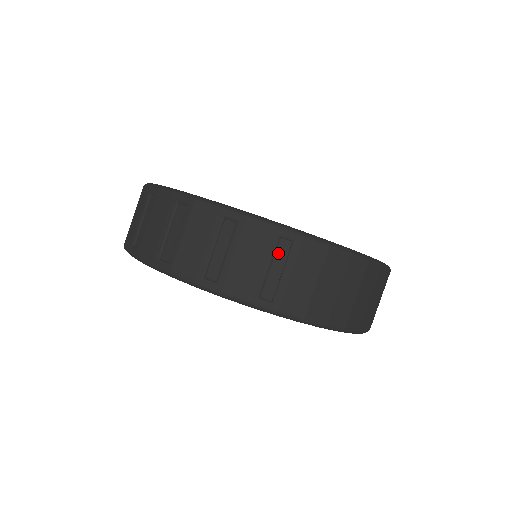
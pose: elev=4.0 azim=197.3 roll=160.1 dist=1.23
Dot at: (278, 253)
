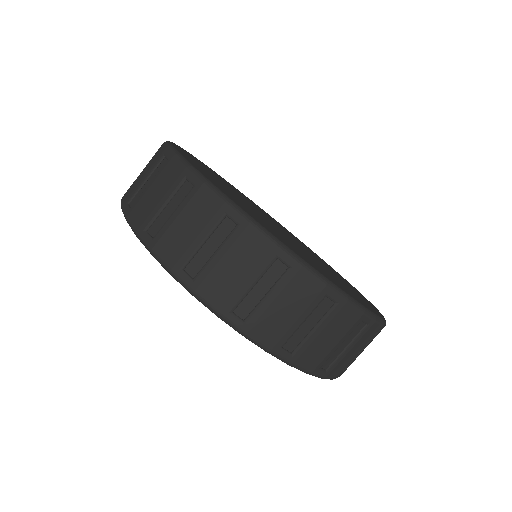
Dot at: occluded
